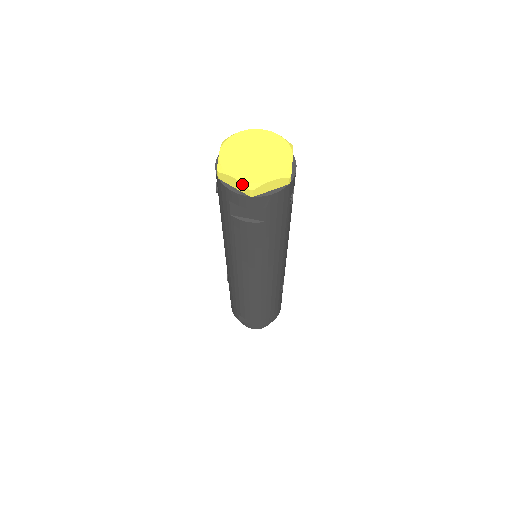
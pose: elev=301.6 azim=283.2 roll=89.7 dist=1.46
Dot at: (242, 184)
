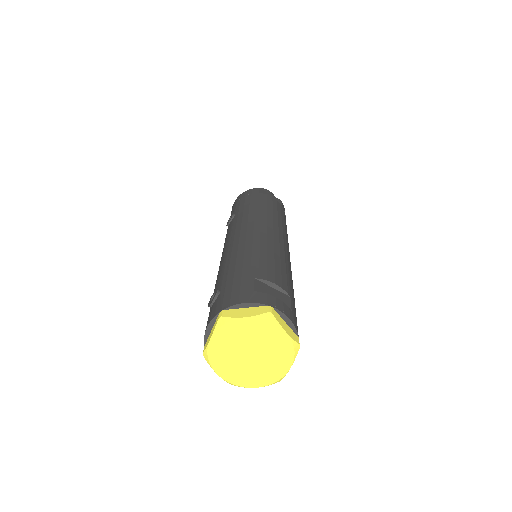
Dot at: (225, 380)
